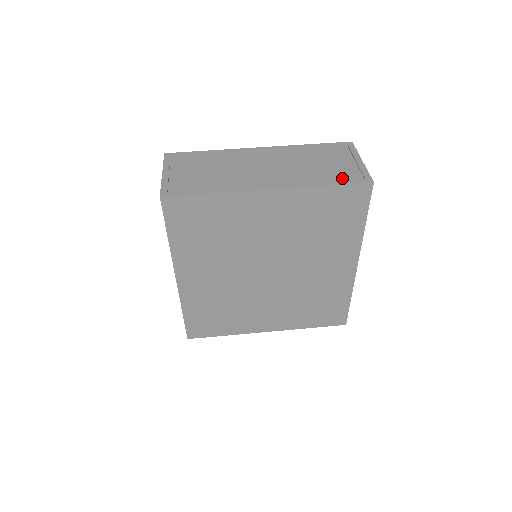
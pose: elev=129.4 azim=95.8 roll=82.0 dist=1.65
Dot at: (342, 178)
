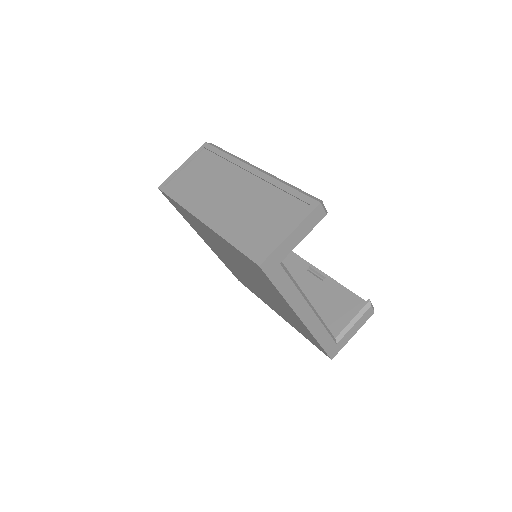
Dot at: (251, 243)
